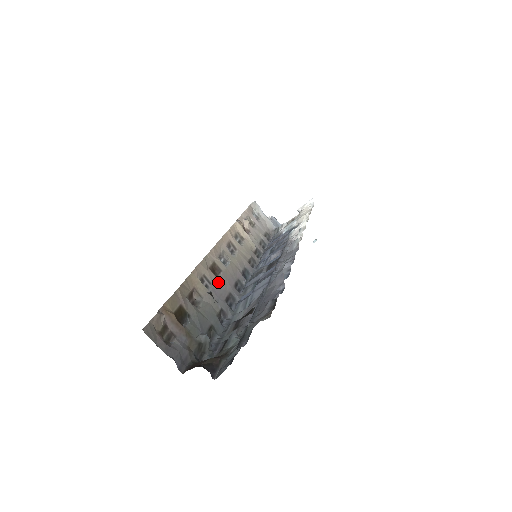
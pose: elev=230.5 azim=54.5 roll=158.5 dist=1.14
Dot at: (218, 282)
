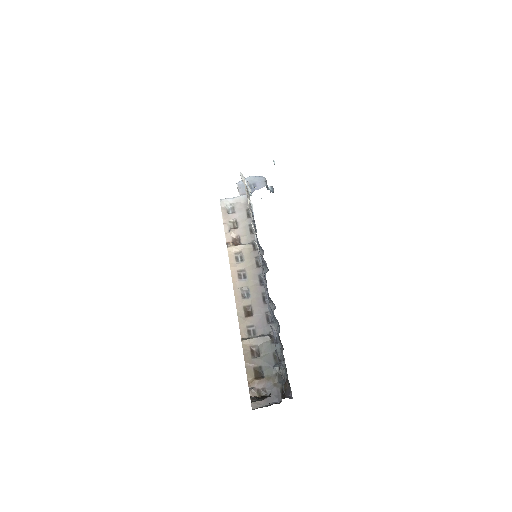
Dot at: (255, 317)
